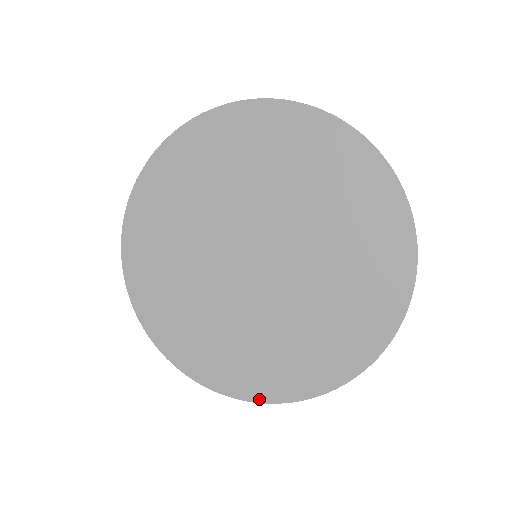
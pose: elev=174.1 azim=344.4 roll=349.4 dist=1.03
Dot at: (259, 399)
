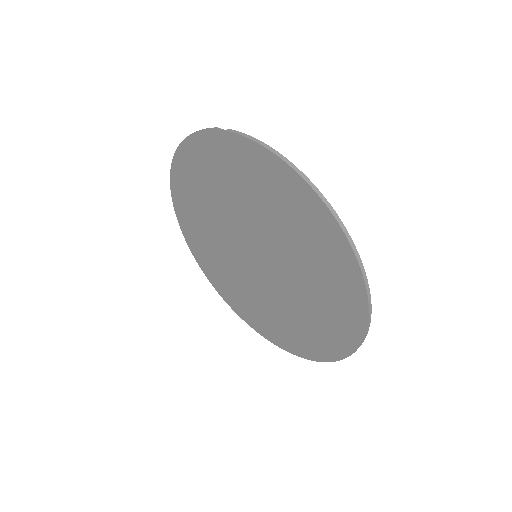
Dot at: (325, 359)
